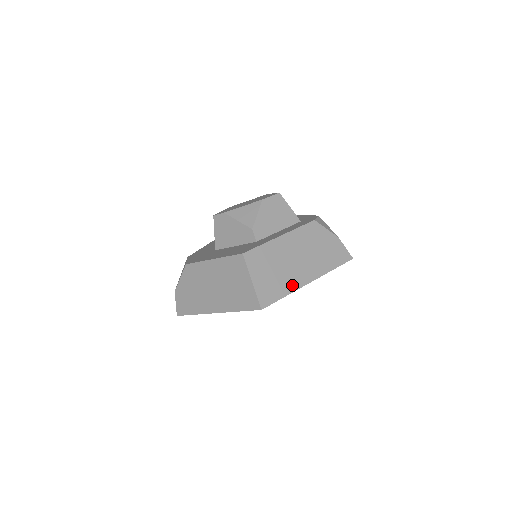
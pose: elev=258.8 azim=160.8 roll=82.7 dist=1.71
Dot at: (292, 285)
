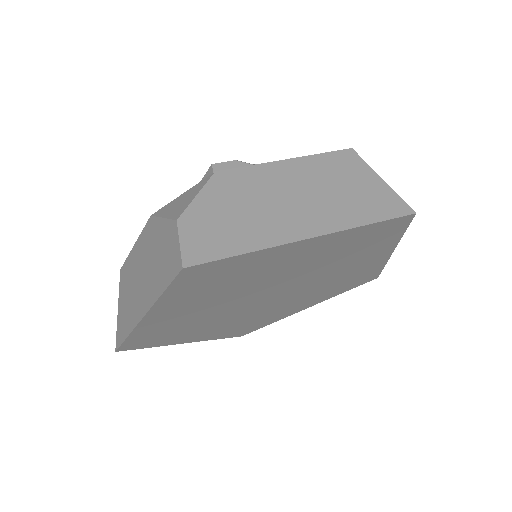
Dot at: occluded
